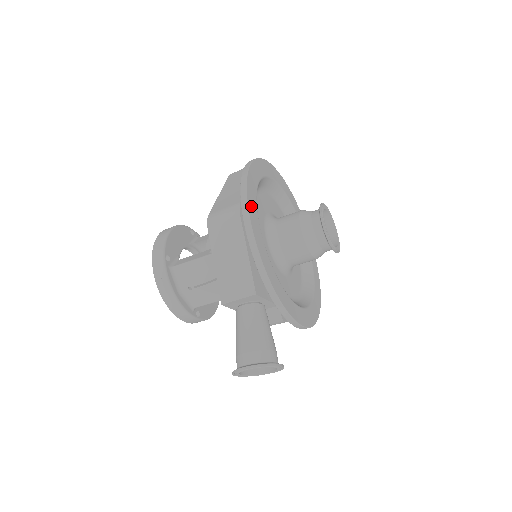
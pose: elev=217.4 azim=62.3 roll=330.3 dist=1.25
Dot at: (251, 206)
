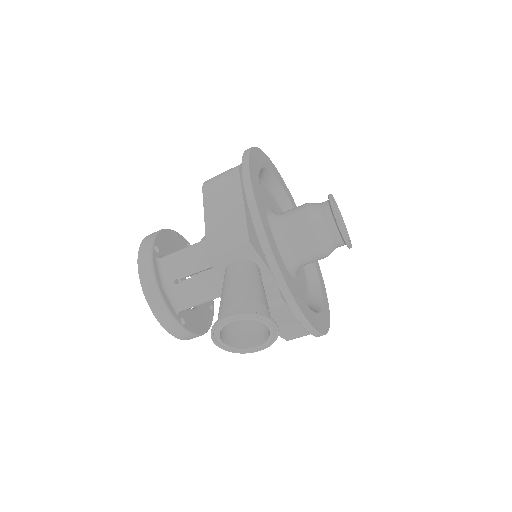
Dot at: (252, 169)
